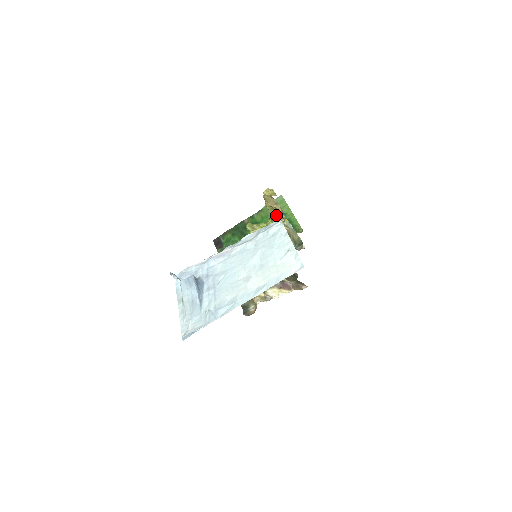
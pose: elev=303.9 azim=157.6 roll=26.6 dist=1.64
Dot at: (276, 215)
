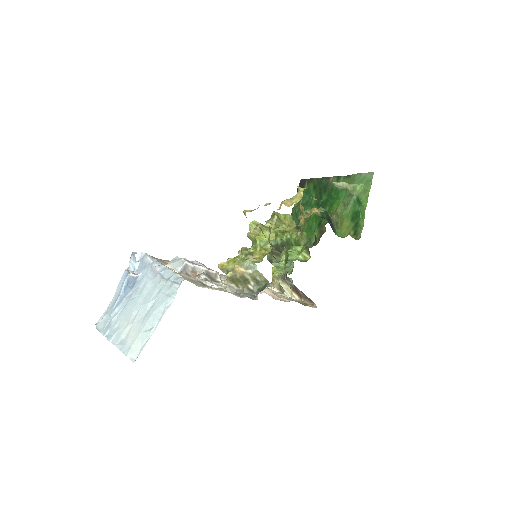
Dot at: occluded
